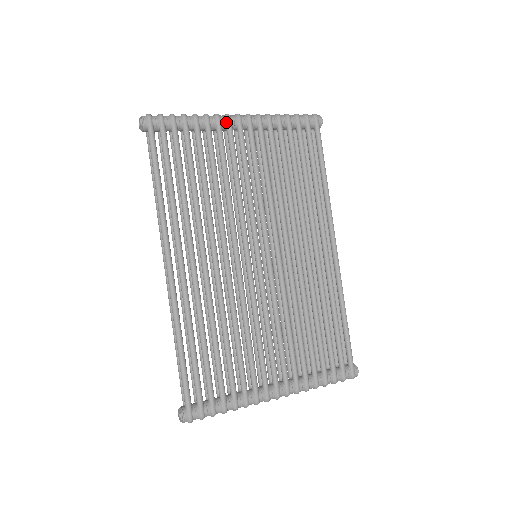
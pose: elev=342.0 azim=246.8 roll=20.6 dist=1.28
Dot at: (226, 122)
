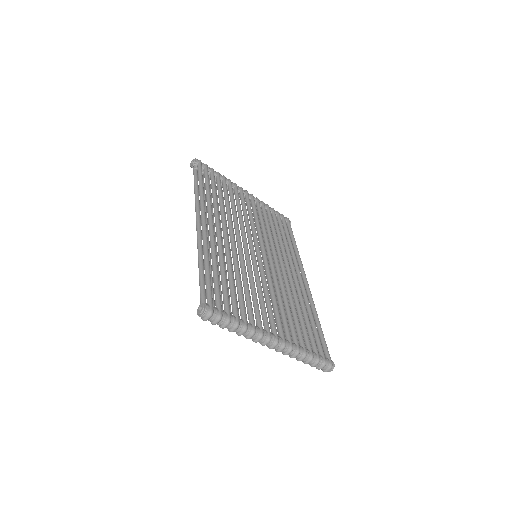
Dot at: (240, 189)
